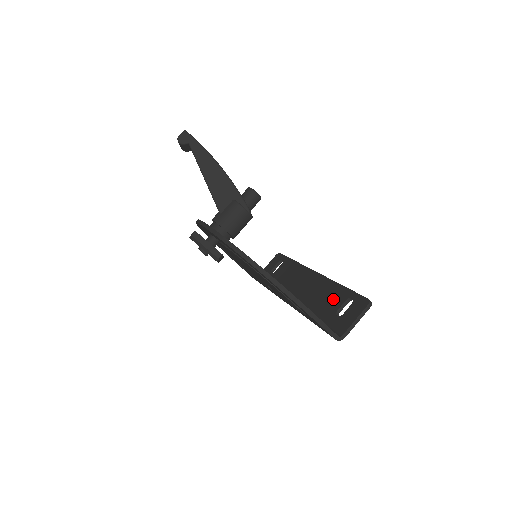
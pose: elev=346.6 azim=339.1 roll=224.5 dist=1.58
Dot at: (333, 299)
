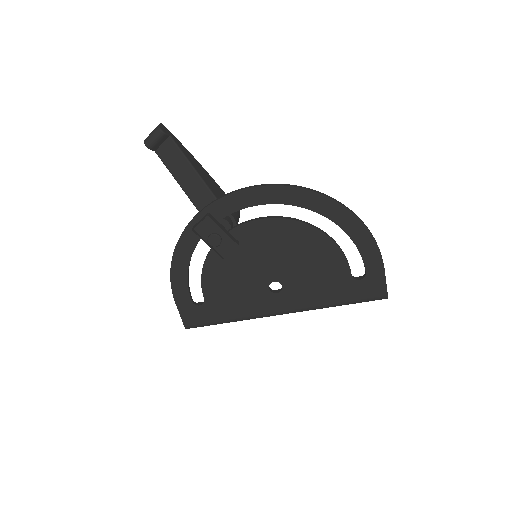
Dot at: occluded
